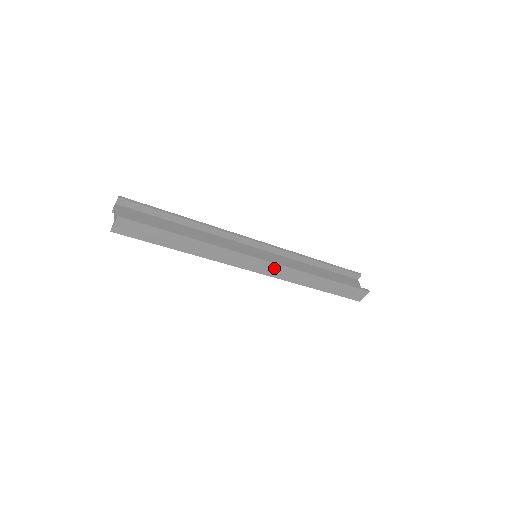
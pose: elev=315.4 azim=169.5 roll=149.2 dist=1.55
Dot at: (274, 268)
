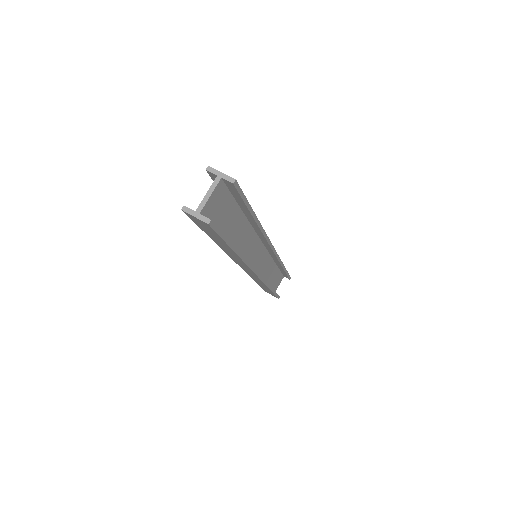
Dot at: occluded
